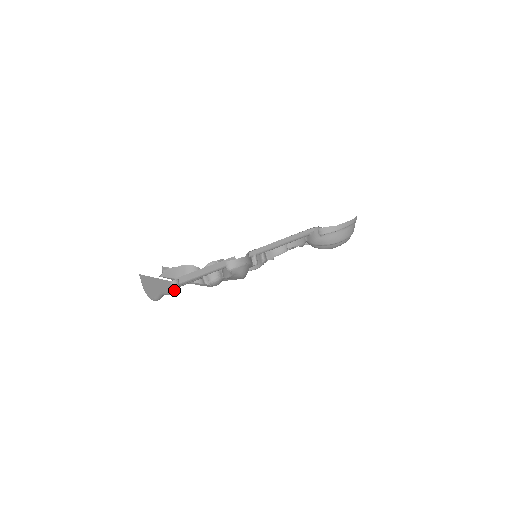
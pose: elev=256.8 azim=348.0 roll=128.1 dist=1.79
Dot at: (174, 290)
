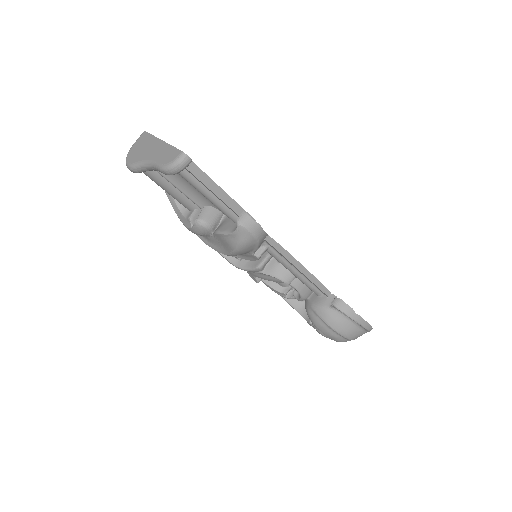
Dot at: (174, 166)
